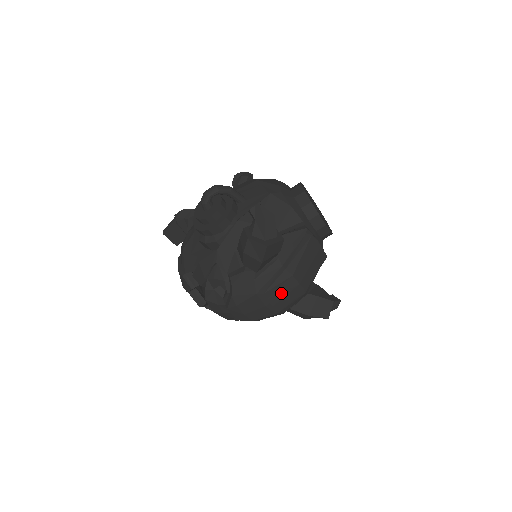
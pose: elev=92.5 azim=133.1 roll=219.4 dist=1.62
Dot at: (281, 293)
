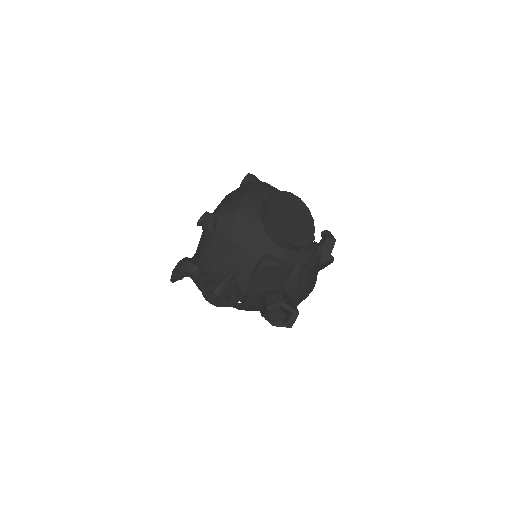
Dot at: occluded
